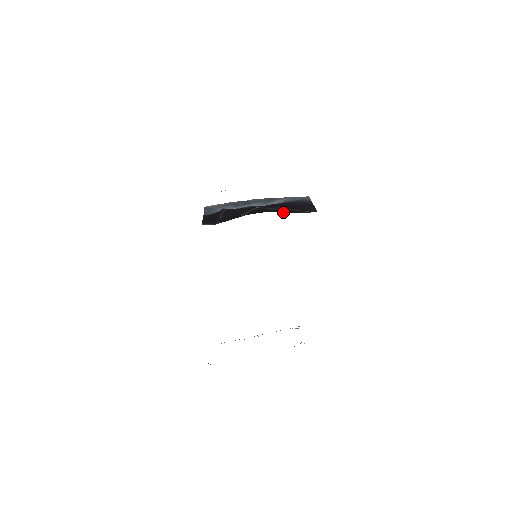
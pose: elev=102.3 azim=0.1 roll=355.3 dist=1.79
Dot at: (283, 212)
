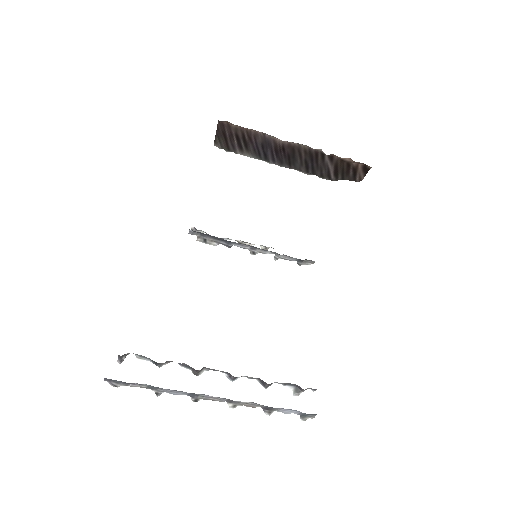
Dot at: occluded
